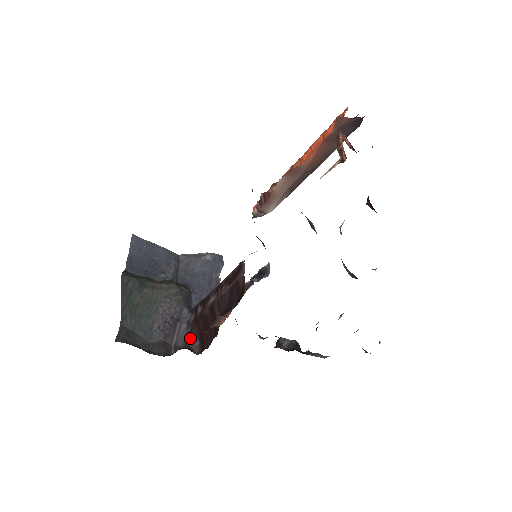
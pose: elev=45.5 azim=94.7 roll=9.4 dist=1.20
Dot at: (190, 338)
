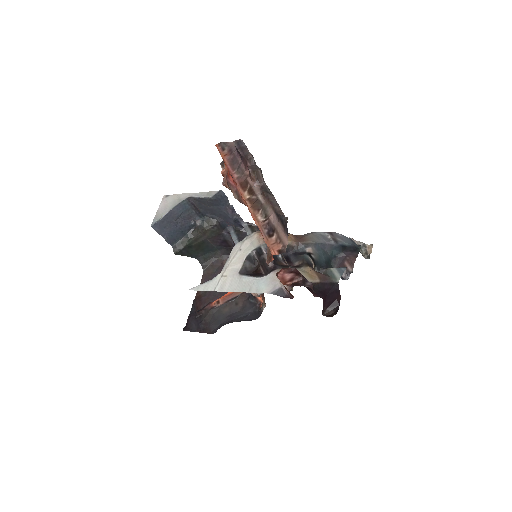
Dot at: occluded
